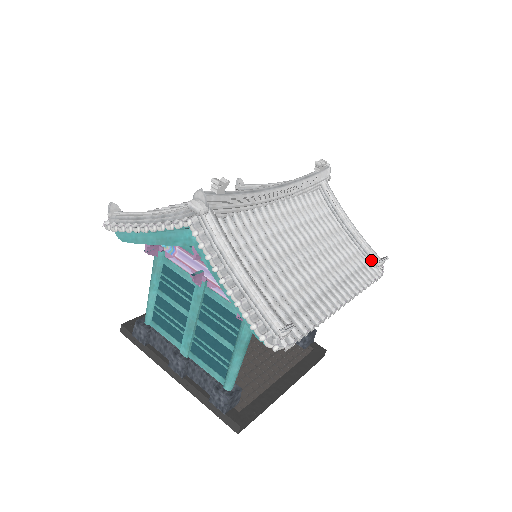
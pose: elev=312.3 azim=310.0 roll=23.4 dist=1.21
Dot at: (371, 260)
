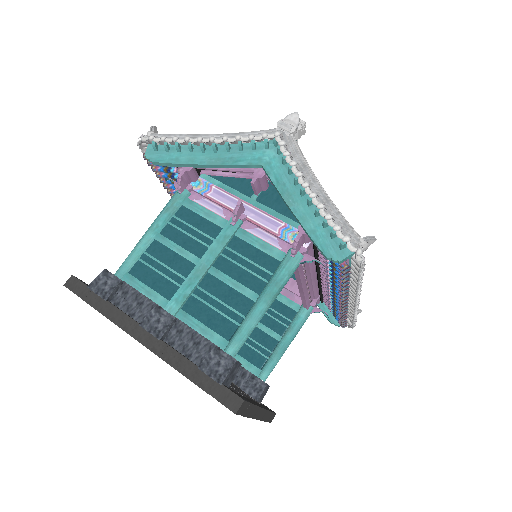
Dot at: occluded
